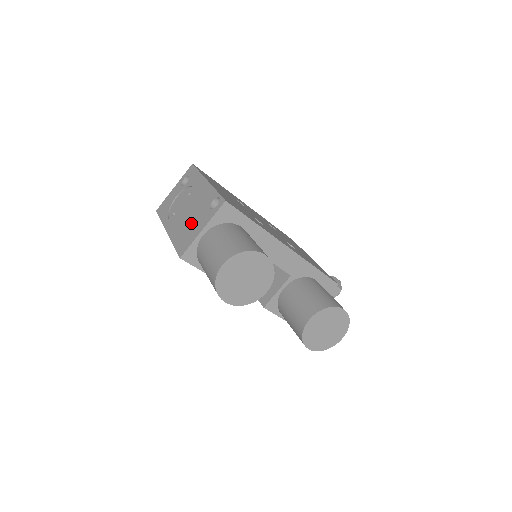
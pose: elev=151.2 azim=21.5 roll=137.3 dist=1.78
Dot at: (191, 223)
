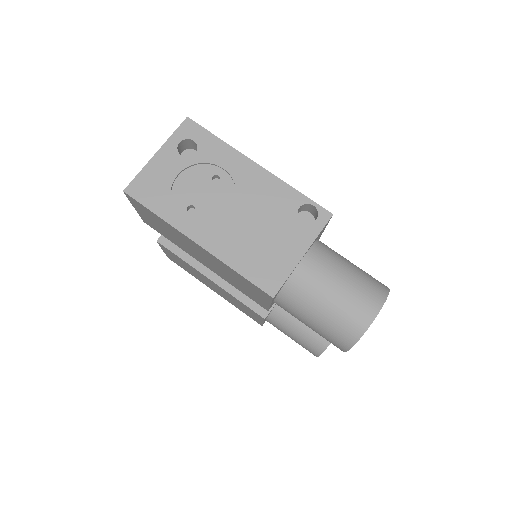
Dot at: (265, 238)
